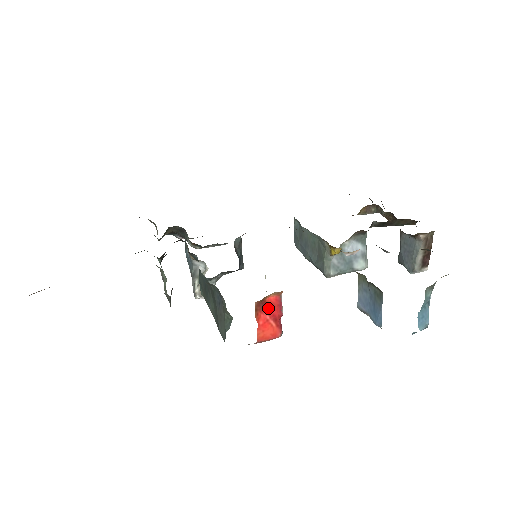
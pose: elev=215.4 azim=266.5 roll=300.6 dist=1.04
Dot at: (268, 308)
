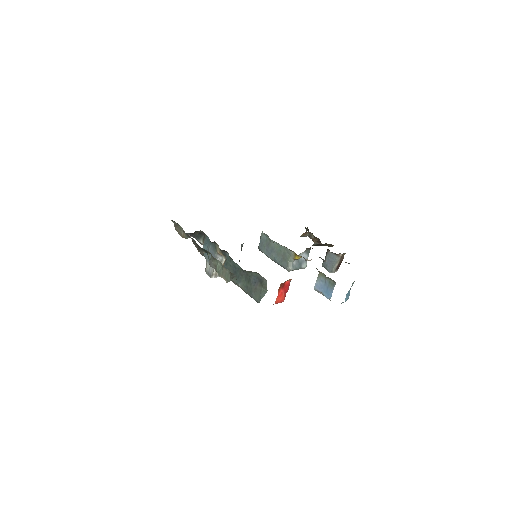
Dot at: (284, 287)
